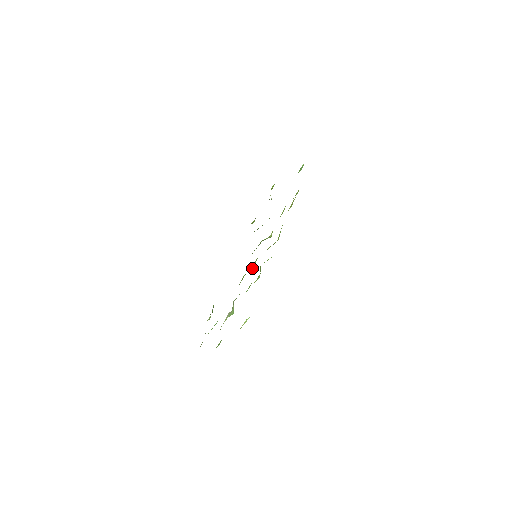
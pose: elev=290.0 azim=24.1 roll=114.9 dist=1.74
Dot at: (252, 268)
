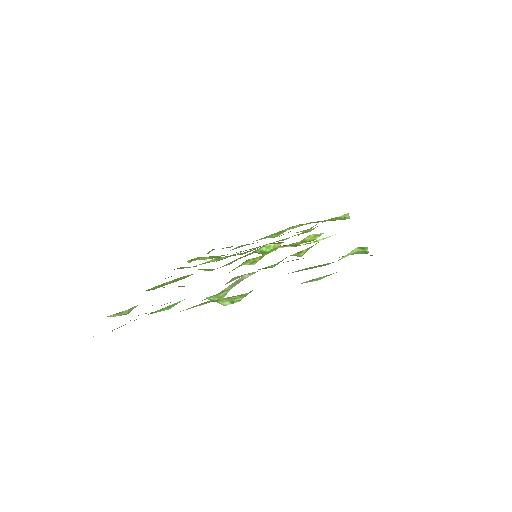
Dot at: (256, 261)
